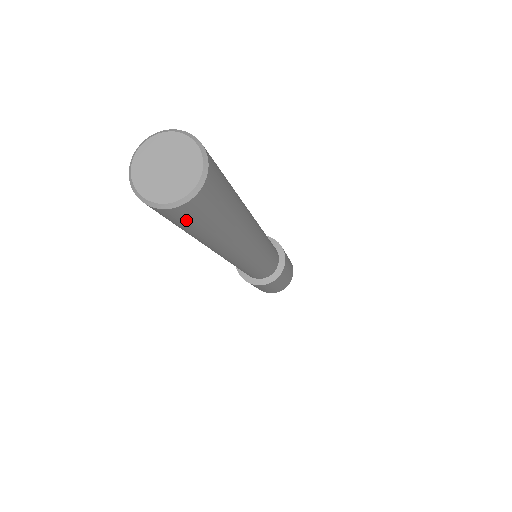
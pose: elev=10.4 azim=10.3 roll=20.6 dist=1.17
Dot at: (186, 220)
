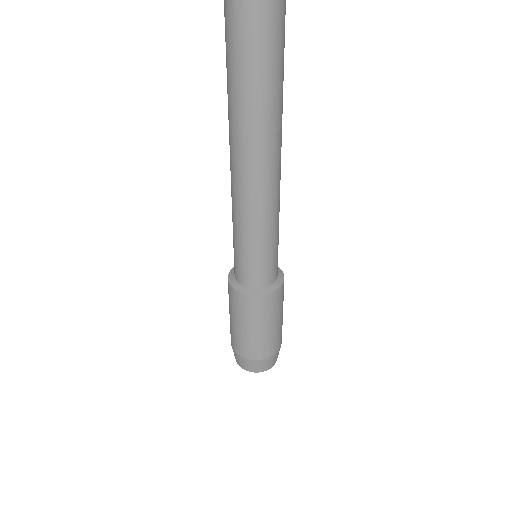
Dot at: out of frame
